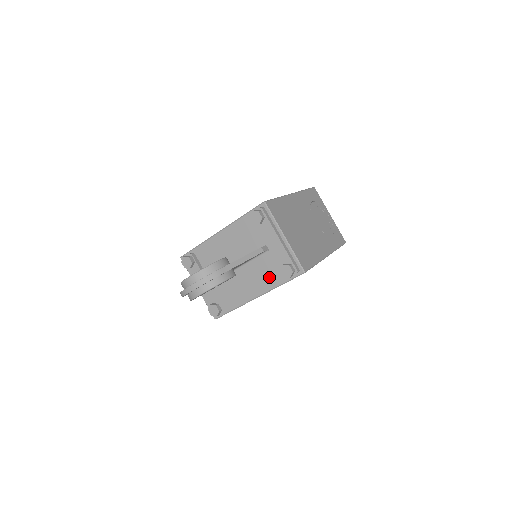
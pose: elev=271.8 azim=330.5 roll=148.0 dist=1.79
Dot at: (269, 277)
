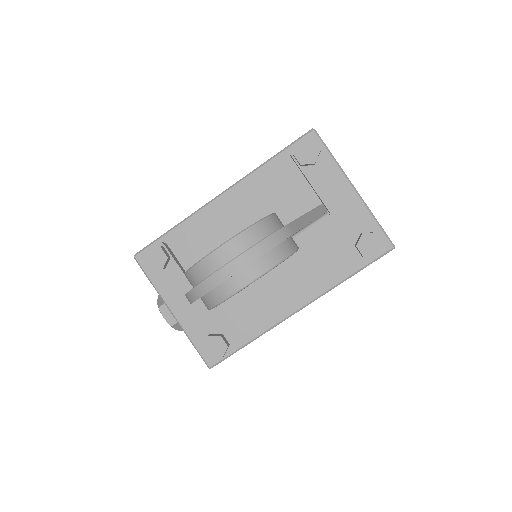
Dot at: (330, 263)
